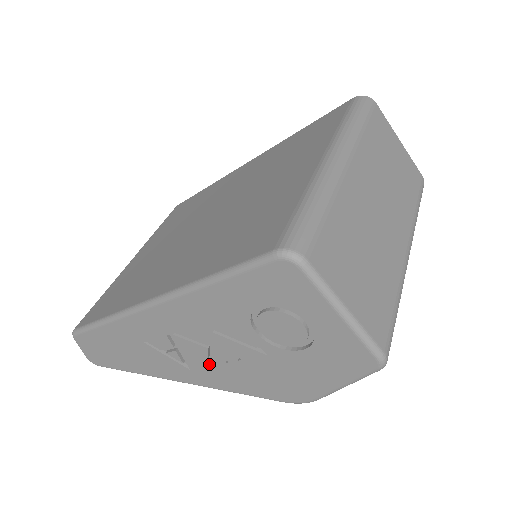
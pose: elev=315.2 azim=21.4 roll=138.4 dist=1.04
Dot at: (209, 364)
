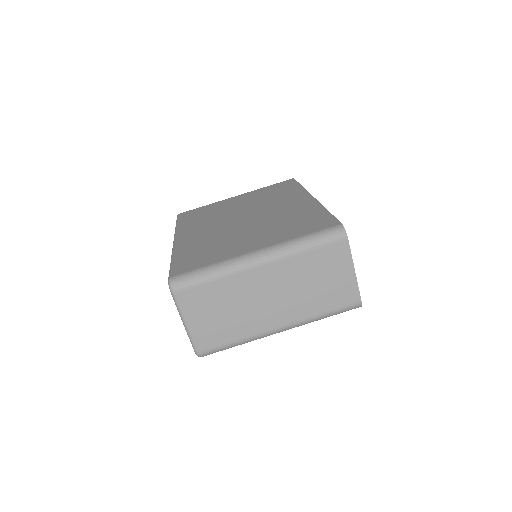
Dot at: occluded
